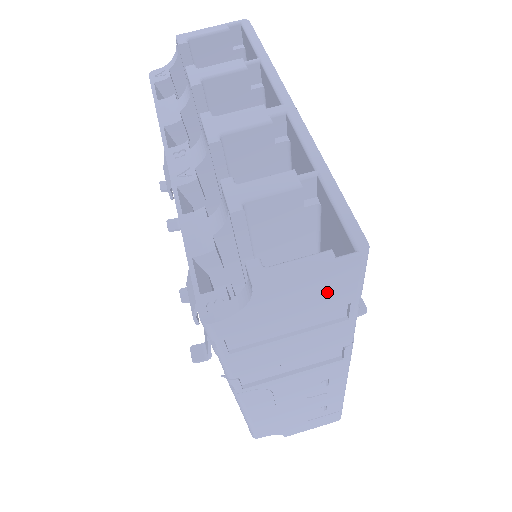
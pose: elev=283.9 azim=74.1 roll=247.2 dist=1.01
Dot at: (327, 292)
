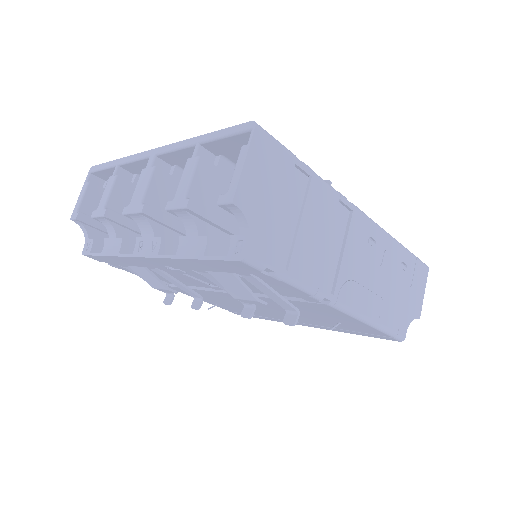
Dot at: (273, 169)
